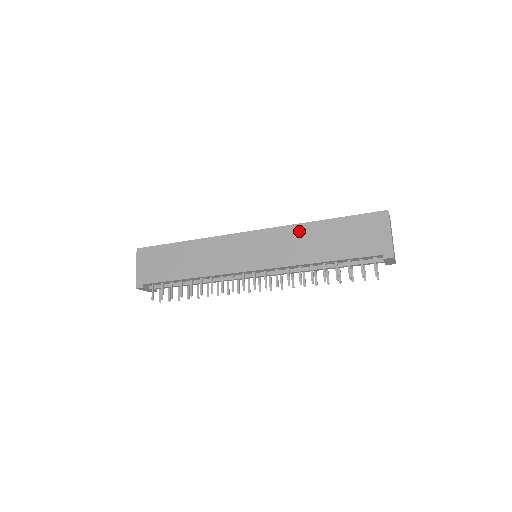
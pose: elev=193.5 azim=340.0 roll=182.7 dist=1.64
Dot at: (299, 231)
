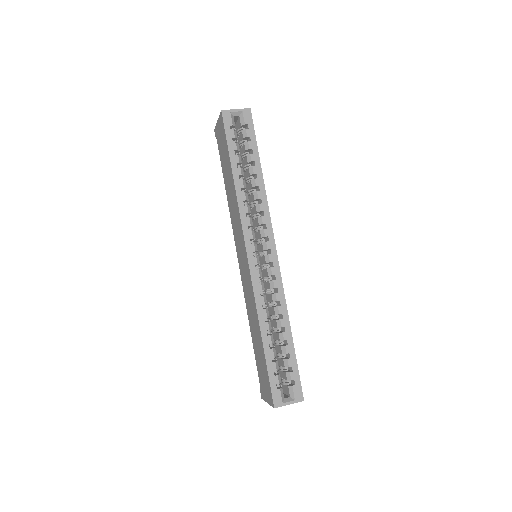
Dot at: (255, 312)
